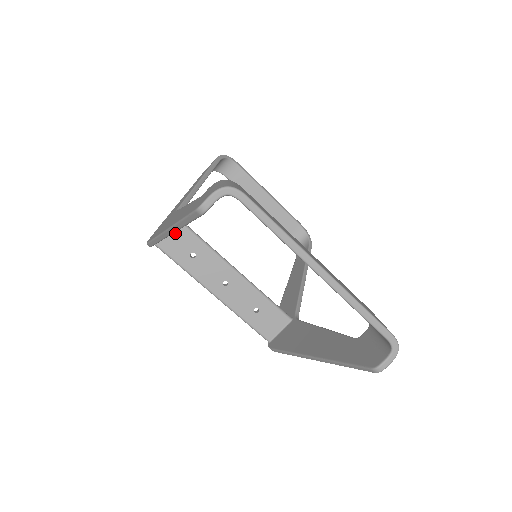
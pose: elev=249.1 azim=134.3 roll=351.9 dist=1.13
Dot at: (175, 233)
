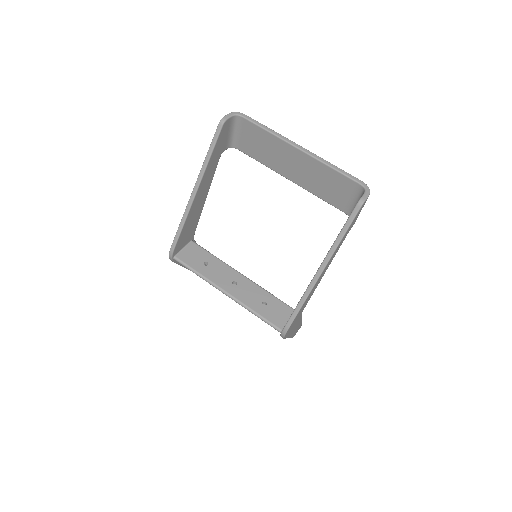
Dot at: (191, 249)
